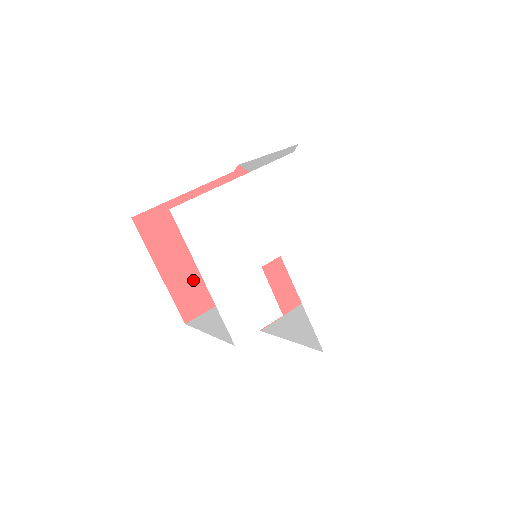
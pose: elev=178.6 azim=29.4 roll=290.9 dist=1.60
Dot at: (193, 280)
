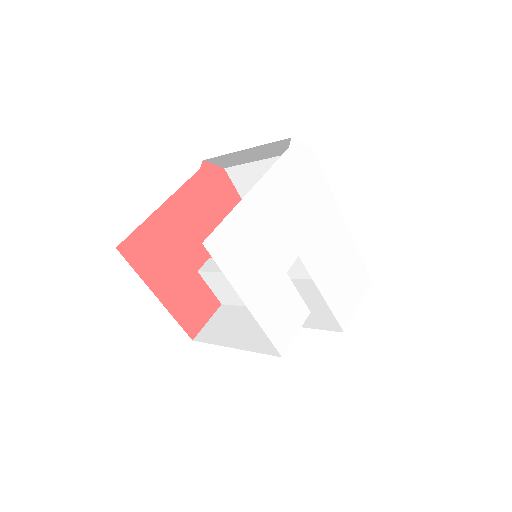
Dot at: (189, 294)
